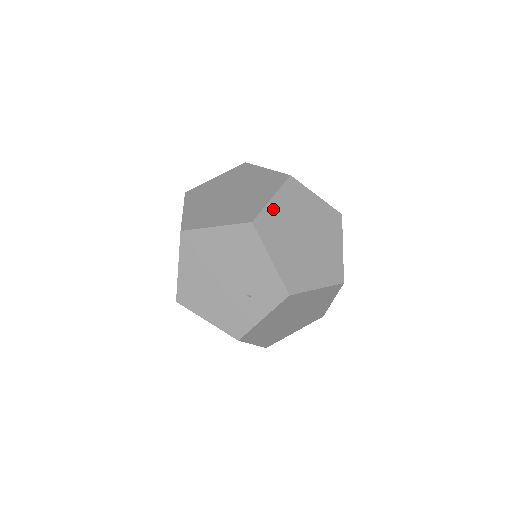
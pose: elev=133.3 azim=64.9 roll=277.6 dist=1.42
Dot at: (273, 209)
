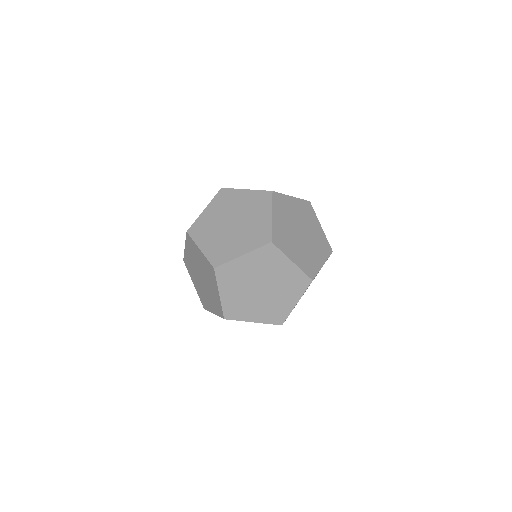
Dot at: (276, 224)
